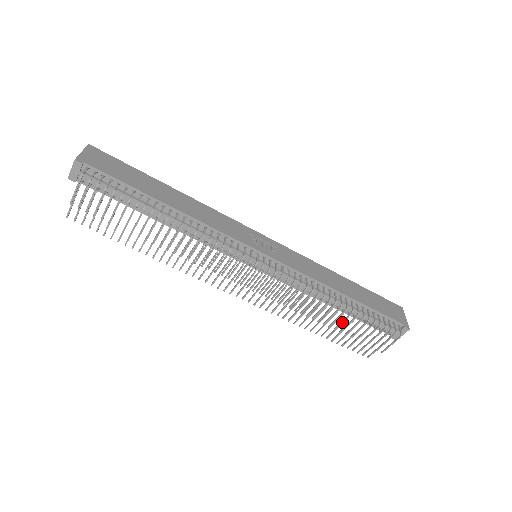
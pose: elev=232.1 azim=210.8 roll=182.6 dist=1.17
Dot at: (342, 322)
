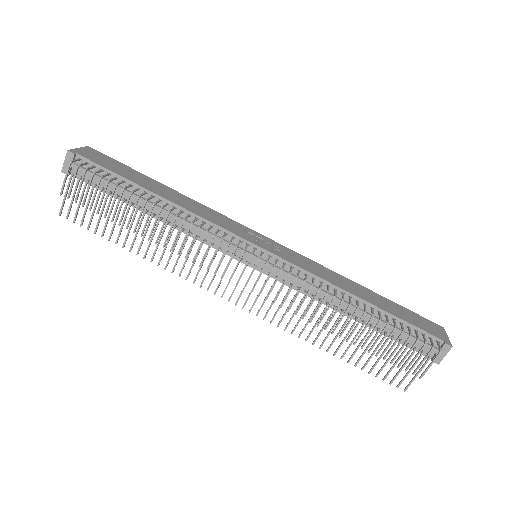
Dot at: (361, 333)
